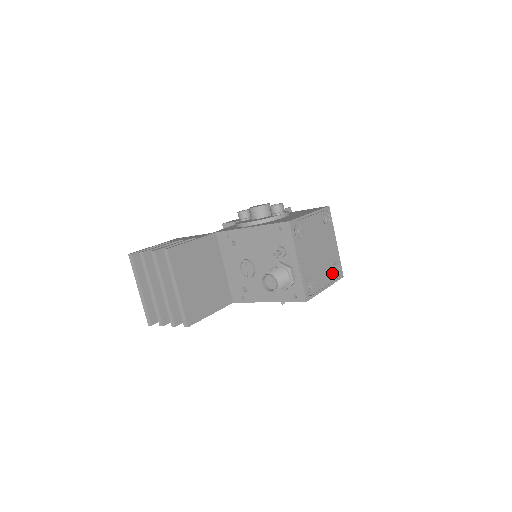
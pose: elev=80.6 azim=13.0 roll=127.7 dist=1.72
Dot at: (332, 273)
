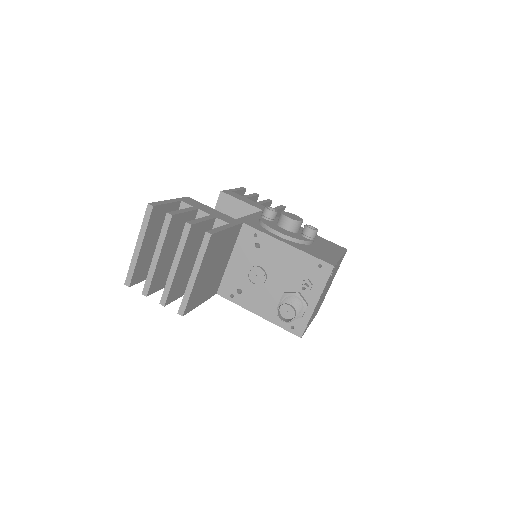
Dot at: (318, 309)
